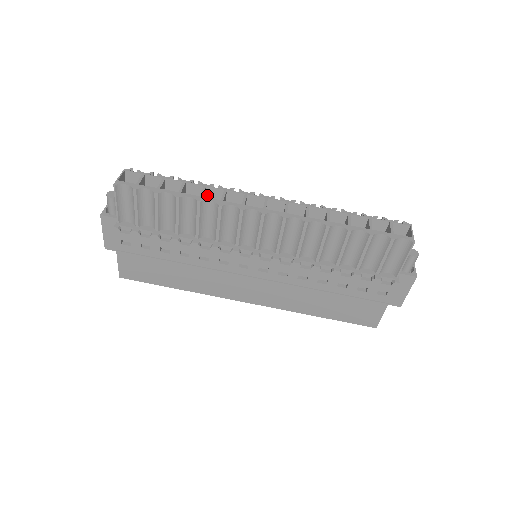
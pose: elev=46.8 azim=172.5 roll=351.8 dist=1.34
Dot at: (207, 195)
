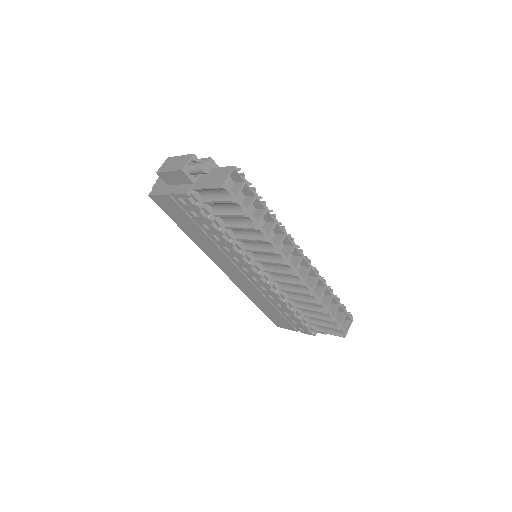
Dot at: occluded
